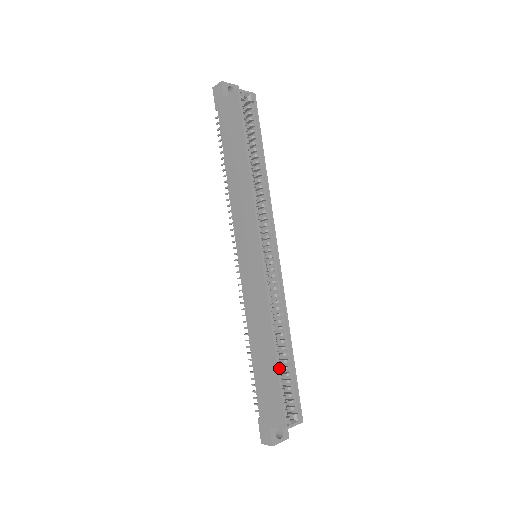
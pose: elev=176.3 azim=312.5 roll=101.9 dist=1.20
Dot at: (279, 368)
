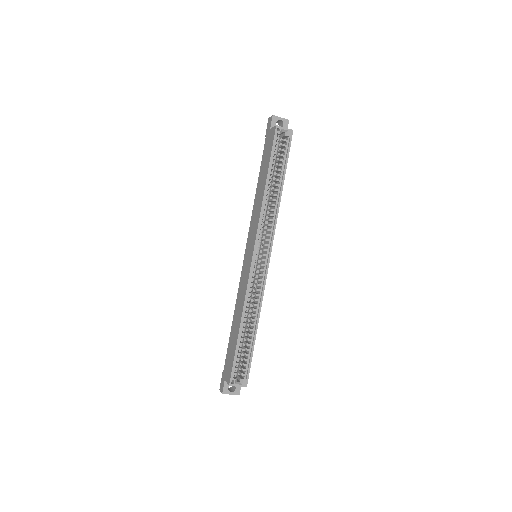
Dot at: (239, 342)
